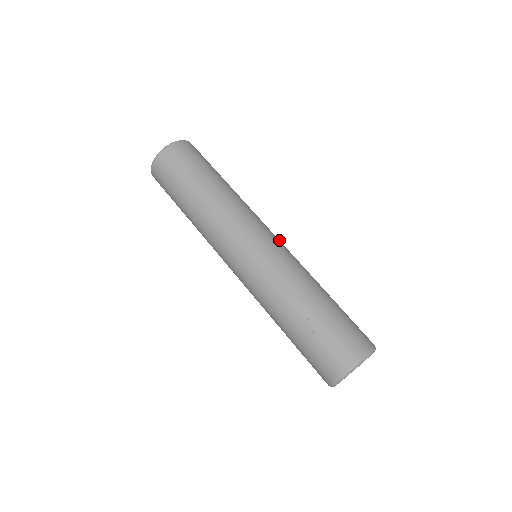
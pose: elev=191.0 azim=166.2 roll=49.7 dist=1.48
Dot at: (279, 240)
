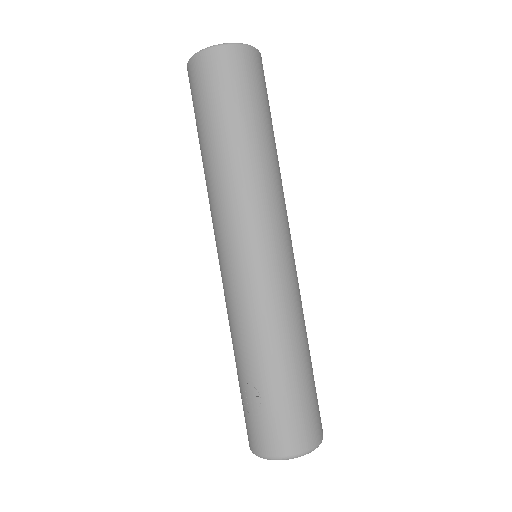
Dot at: (282, 258)
